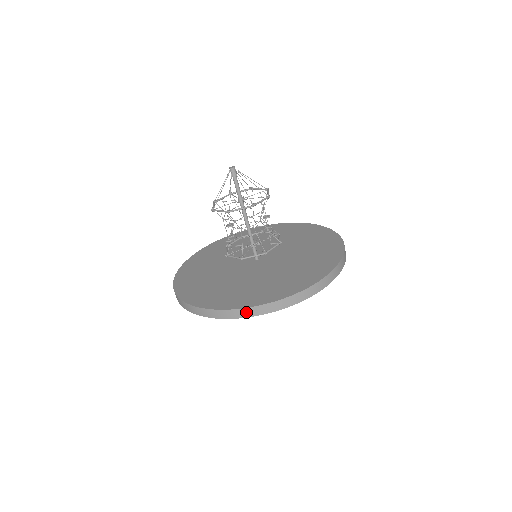
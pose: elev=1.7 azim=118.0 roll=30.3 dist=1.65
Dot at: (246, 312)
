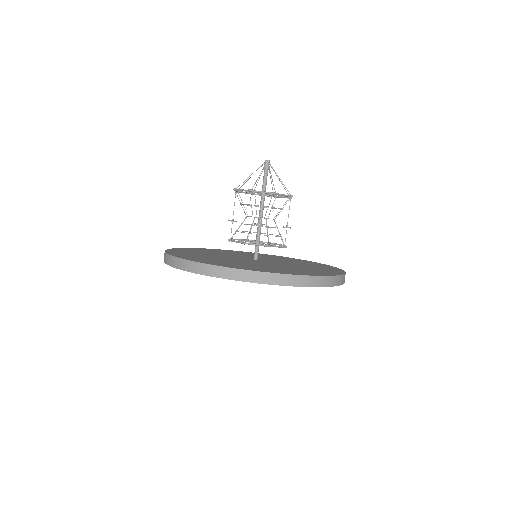
Dot at: (314, 281)
